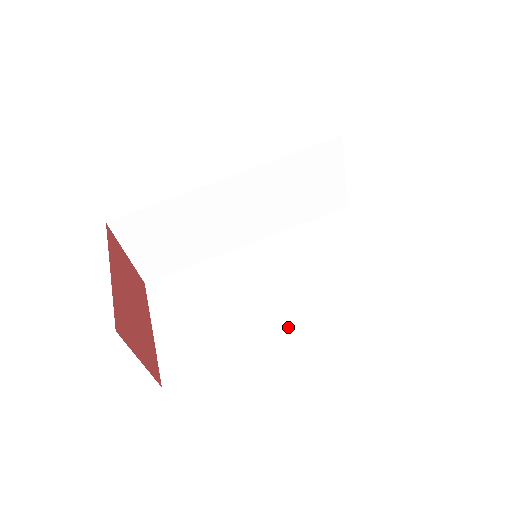
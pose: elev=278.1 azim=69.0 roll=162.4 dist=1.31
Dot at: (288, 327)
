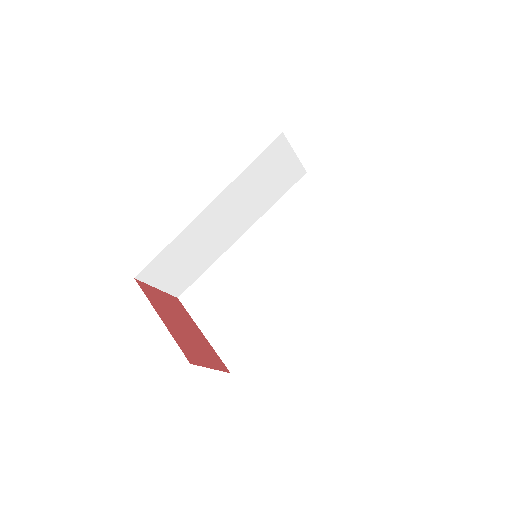
Dot at: (300, 296)
